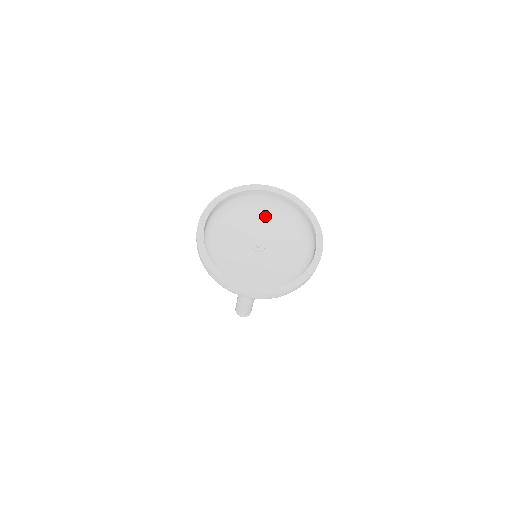
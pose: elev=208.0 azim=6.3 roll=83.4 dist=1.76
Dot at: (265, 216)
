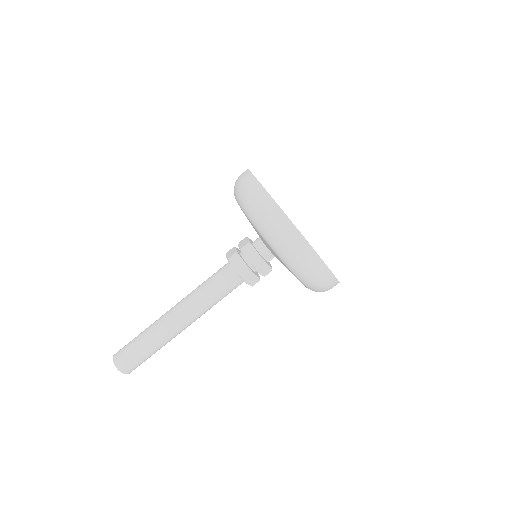
Dot at: occluded
